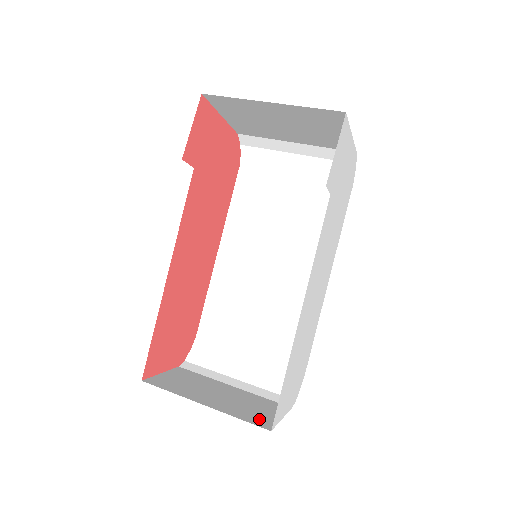
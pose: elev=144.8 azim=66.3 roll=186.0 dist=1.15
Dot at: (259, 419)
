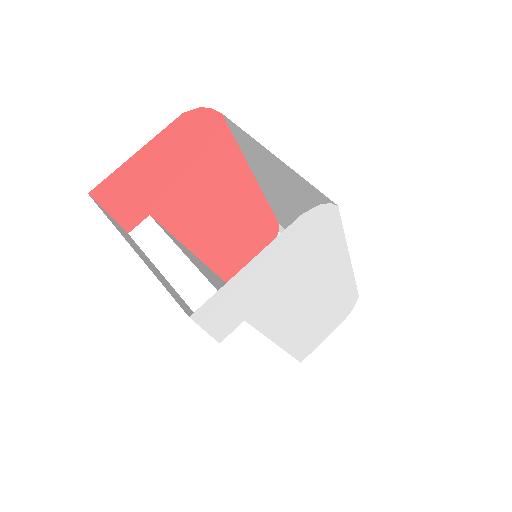
Dot at: occluded
